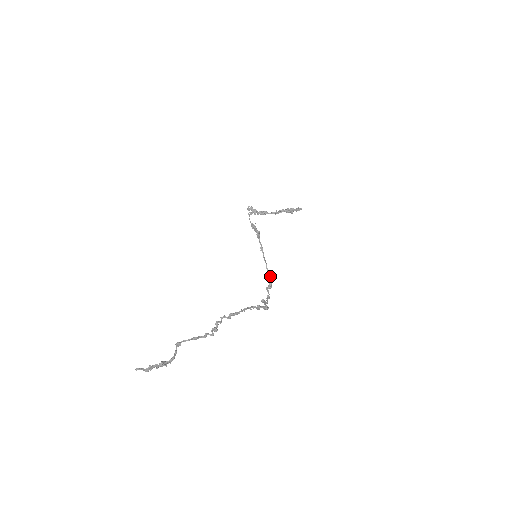
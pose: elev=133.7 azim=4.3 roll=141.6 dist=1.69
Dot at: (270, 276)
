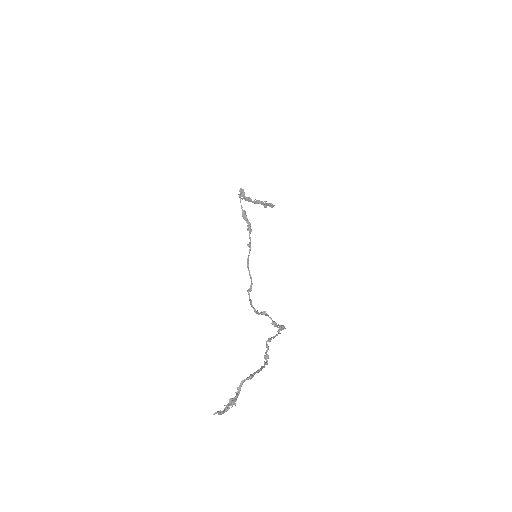
Dot at: (251, 278)
